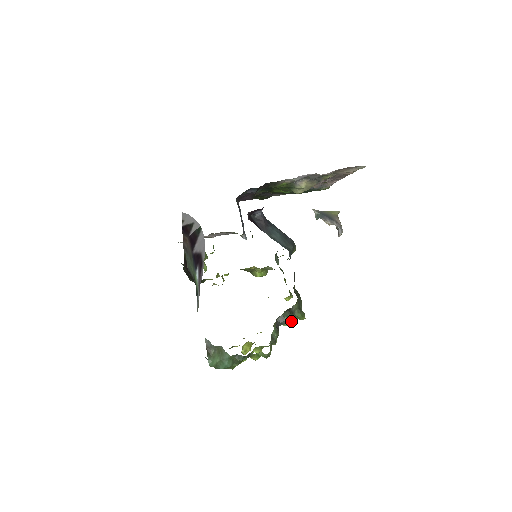
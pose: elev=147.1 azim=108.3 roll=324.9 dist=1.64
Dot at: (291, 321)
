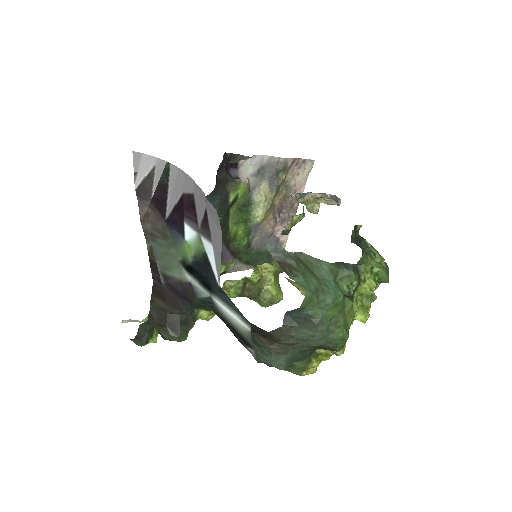
Dot at: occluded
